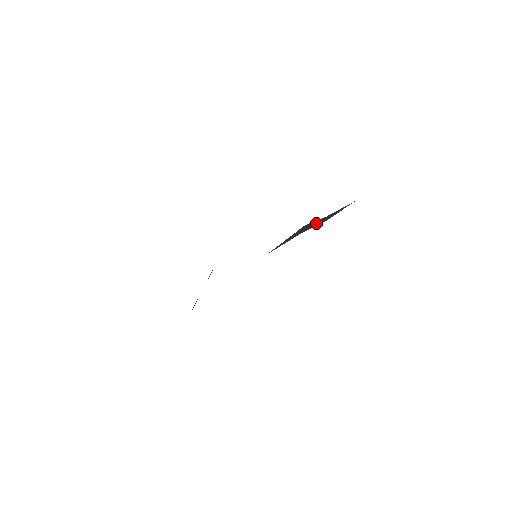
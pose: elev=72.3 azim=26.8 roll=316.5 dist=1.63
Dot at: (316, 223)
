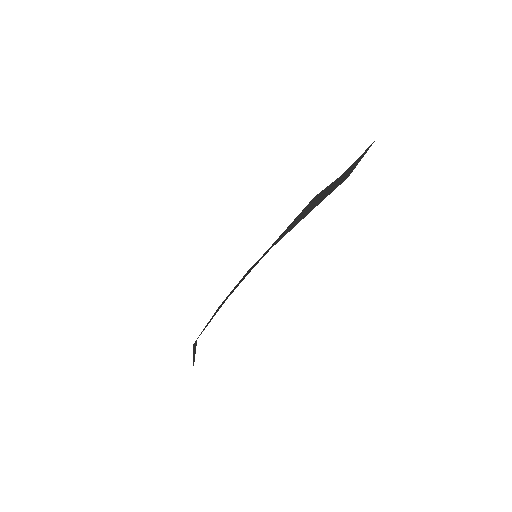
Dot at: (333, 186)
